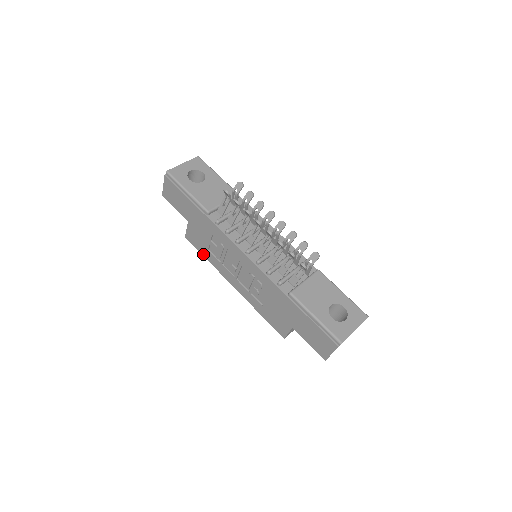
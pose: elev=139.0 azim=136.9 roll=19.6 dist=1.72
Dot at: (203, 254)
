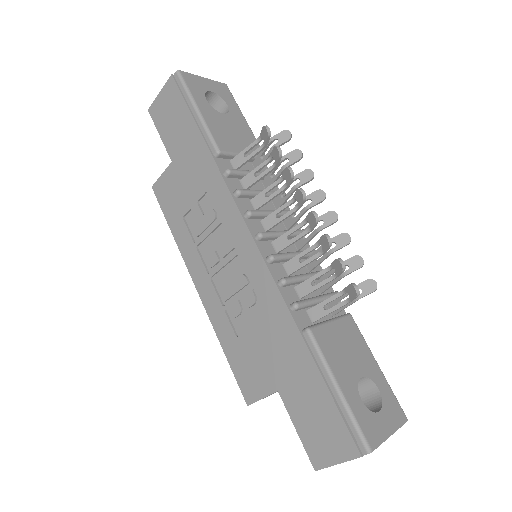
Dot at: (169, 222)
